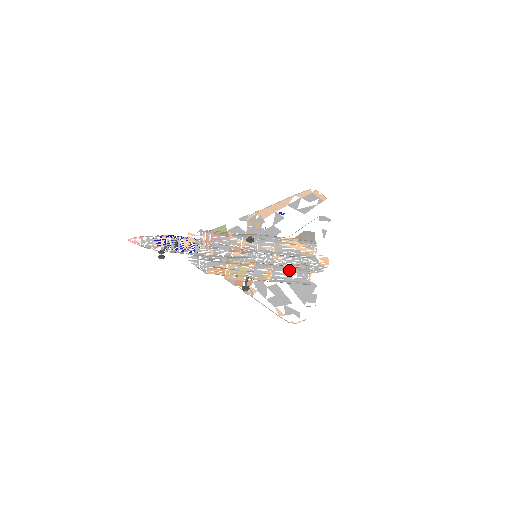
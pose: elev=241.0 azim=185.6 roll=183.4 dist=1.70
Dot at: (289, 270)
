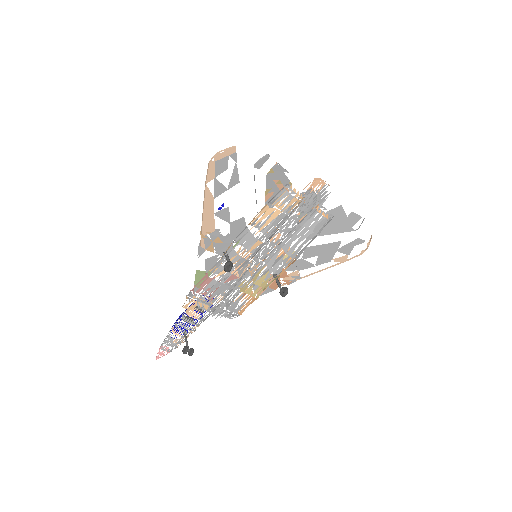
Dot at: (298, 231)
